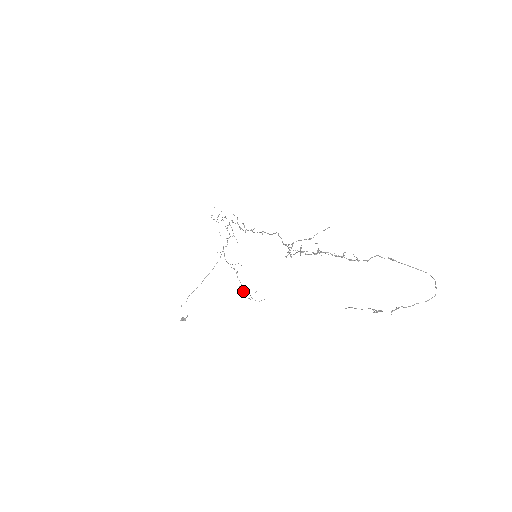
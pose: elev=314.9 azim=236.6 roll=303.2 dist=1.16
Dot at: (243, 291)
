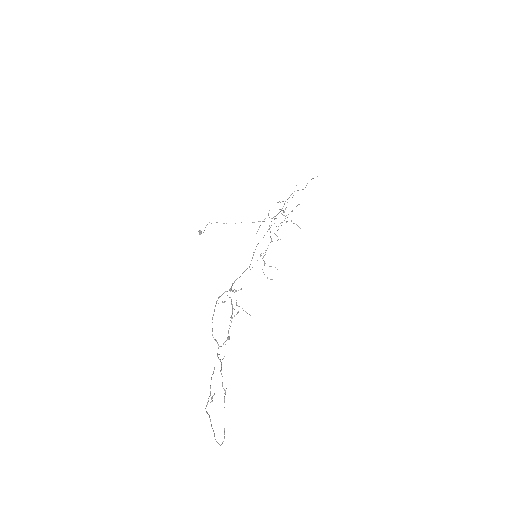
Dot at: occluded
